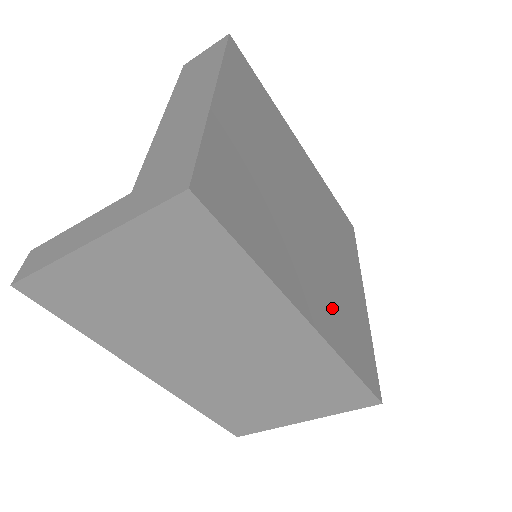
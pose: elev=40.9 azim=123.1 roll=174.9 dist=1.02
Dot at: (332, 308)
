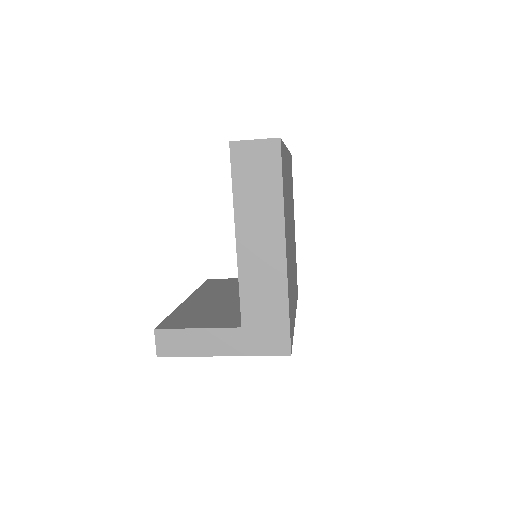
Dot at: occluded
